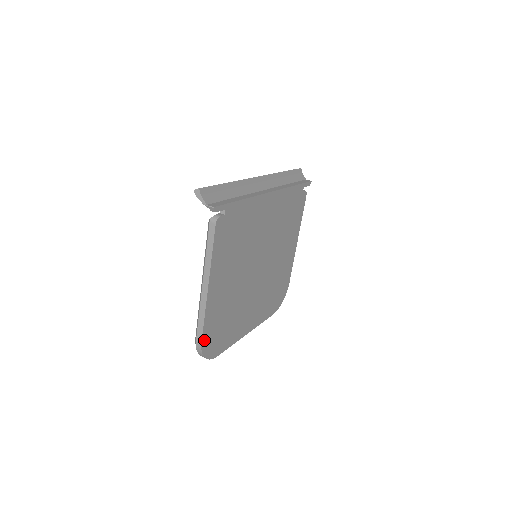
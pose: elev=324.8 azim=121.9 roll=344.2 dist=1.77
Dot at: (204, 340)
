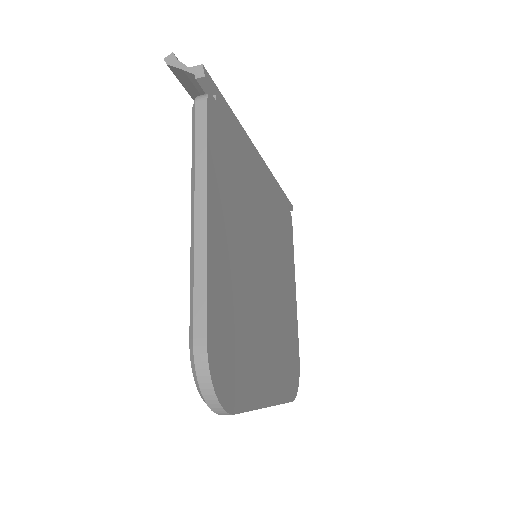
Dot at: (210, 340)
